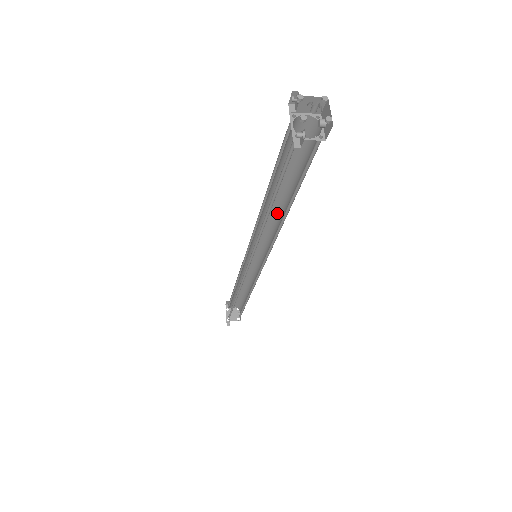
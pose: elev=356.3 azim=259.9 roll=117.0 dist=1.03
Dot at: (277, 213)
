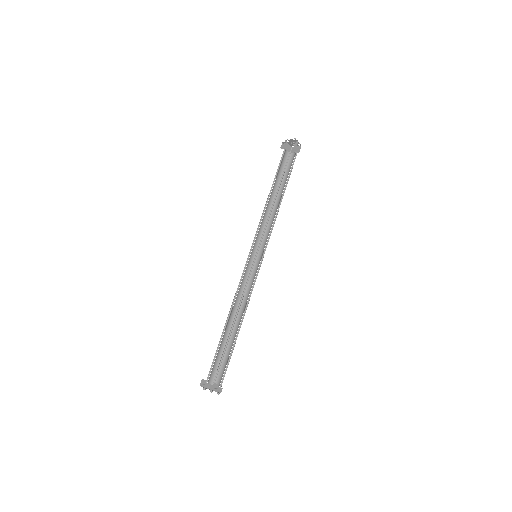
Dot at: occluded
